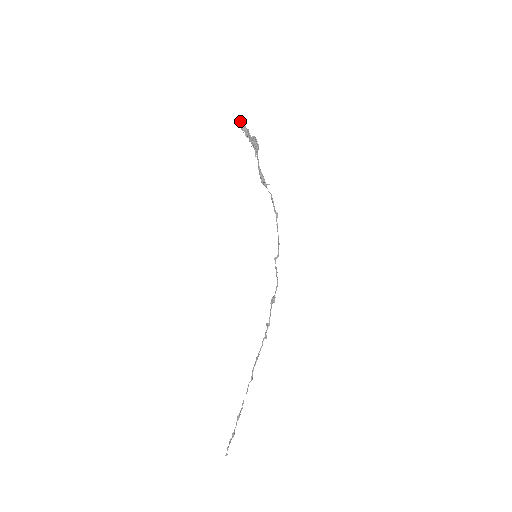
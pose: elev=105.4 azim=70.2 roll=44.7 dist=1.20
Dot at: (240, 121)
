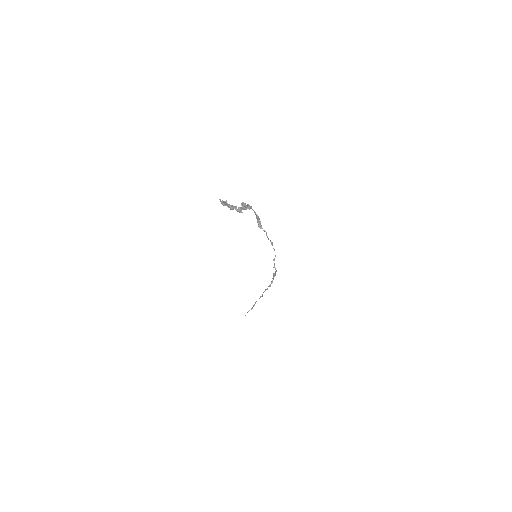
Dot at: (223, 201)
